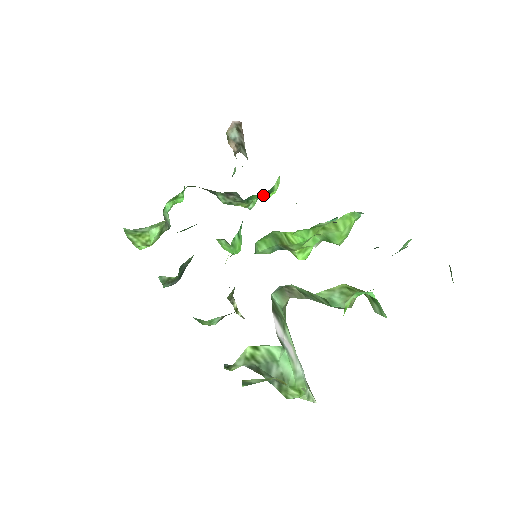
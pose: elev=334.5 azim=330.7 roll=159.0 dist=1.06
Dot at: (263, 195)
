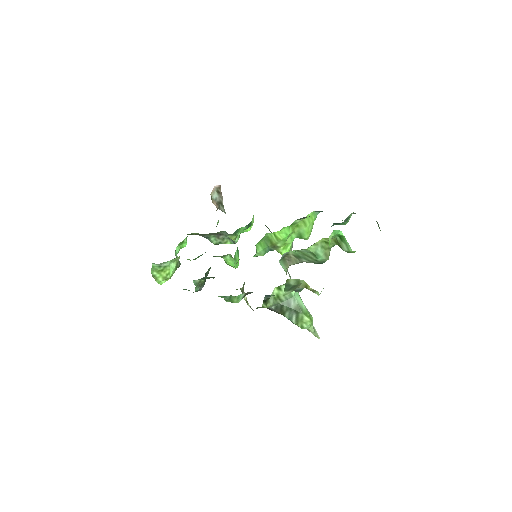
Dot at: (246, 227)
